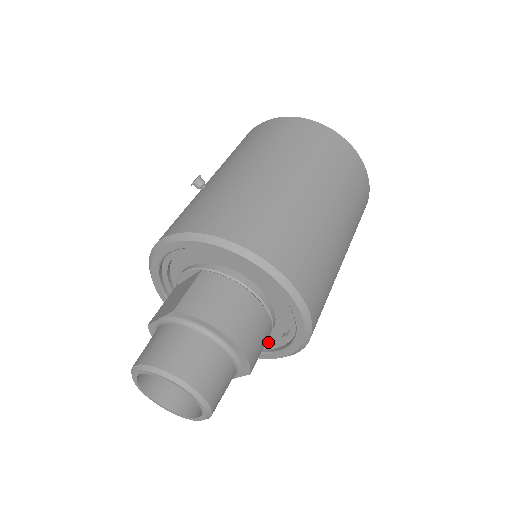
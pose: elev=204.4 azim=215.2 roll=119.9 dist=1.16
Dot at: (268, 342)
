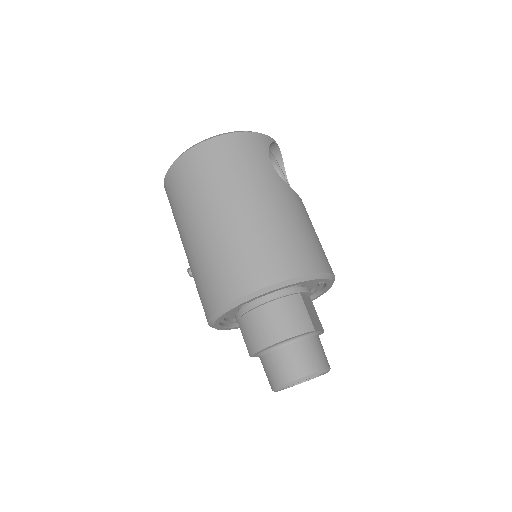
Dot at: occluded
